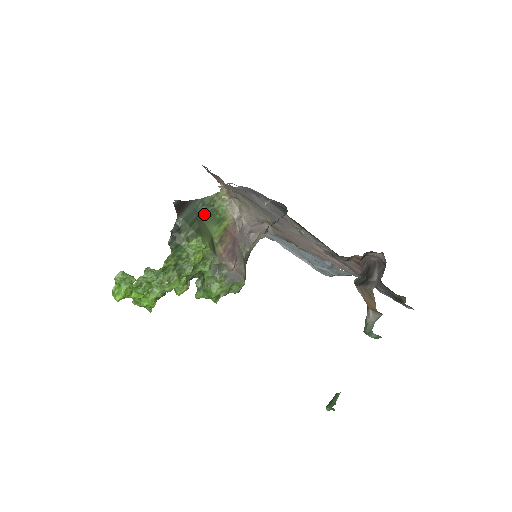
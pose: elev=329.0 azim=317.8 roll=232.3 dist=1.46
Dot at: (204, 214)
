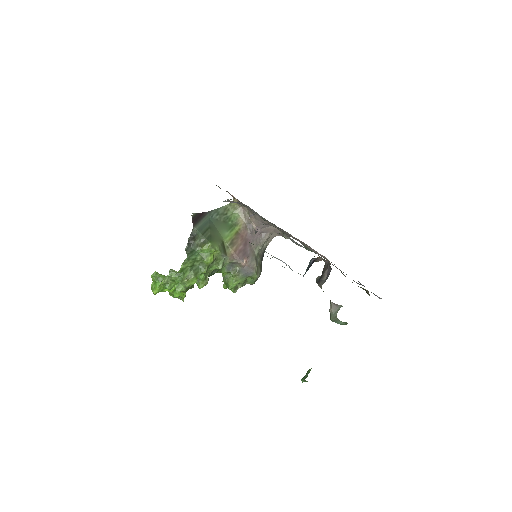
Dot at: (218, 222)
